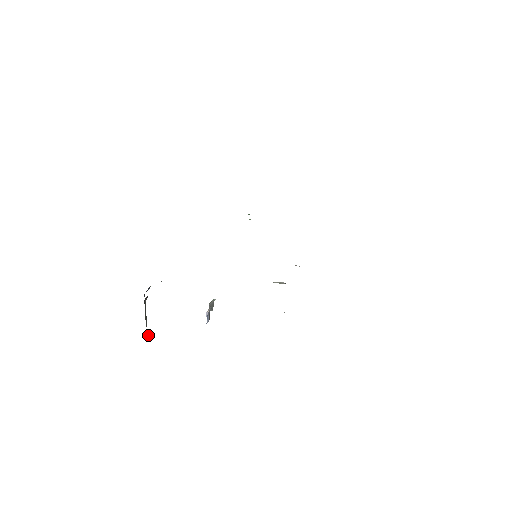
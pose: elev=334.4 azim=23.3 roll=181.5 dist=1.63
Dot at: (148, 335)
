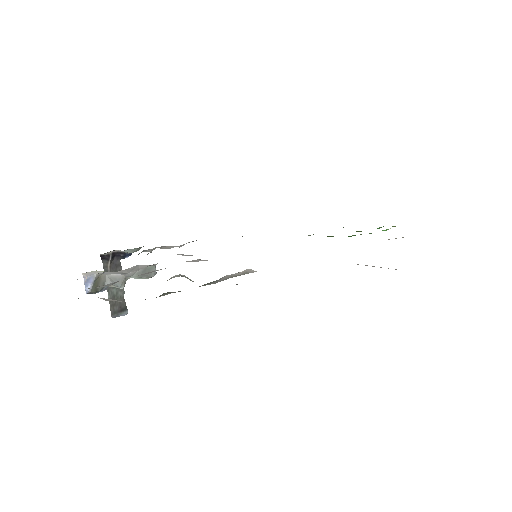
Dot at: (123, 310)
